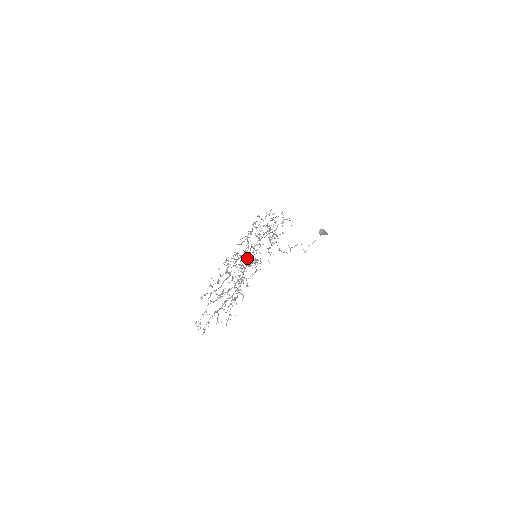
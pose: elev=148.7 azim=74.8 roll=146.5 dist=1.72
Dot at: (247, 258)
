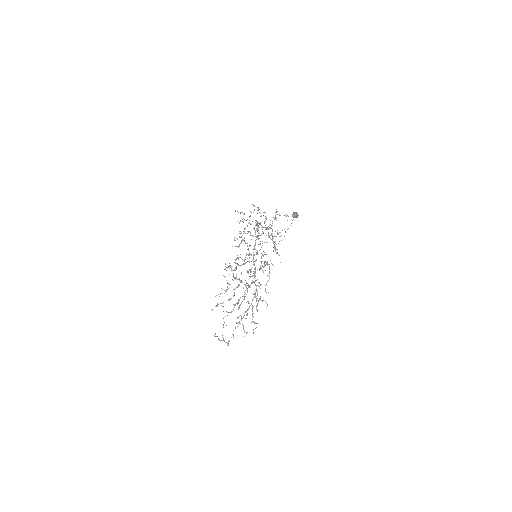
Dot at: occluded
